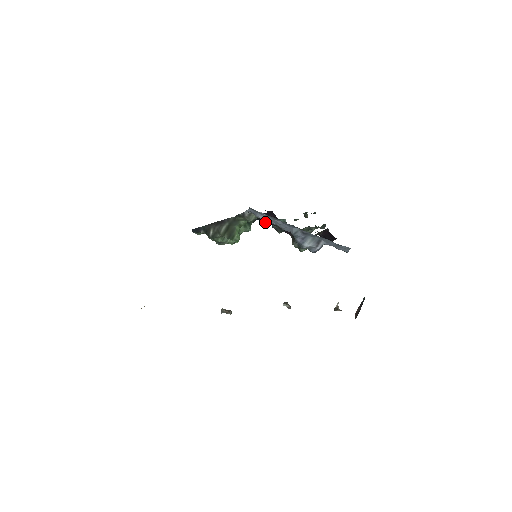
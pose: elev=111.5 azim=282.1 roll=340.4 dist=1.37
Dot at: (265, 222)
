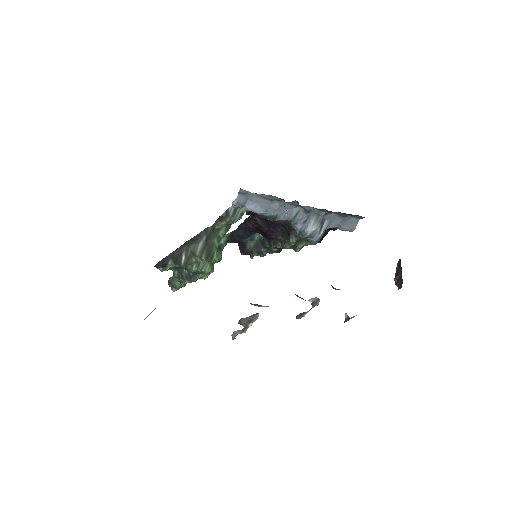
Dot at: (239, 242)
